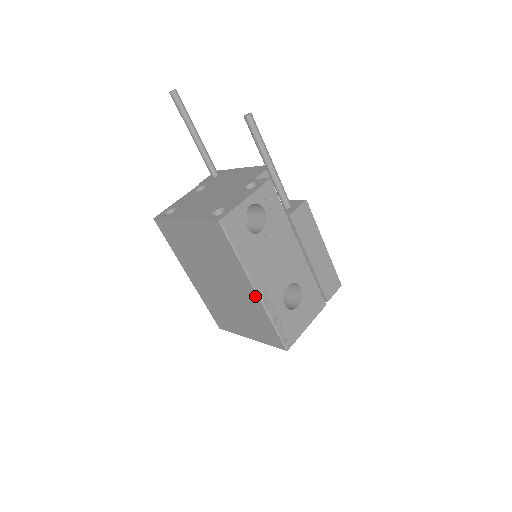
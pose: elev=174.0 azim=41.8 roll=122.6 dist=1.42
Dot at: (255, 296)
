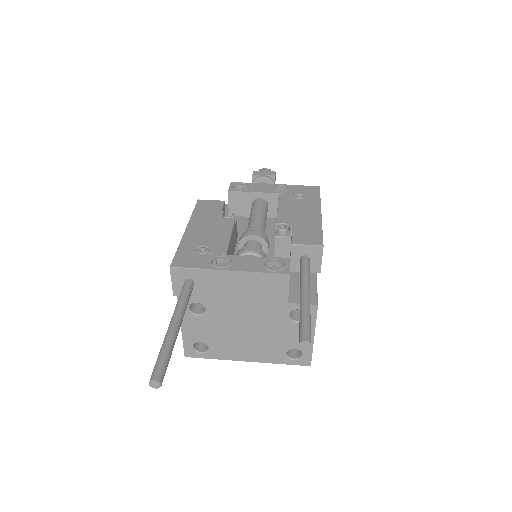
Dot at: occluded
